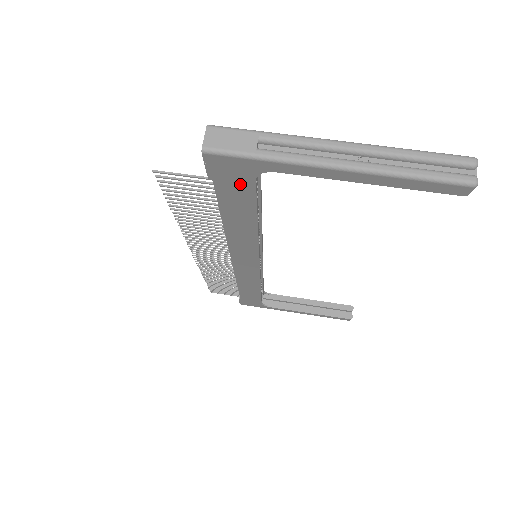
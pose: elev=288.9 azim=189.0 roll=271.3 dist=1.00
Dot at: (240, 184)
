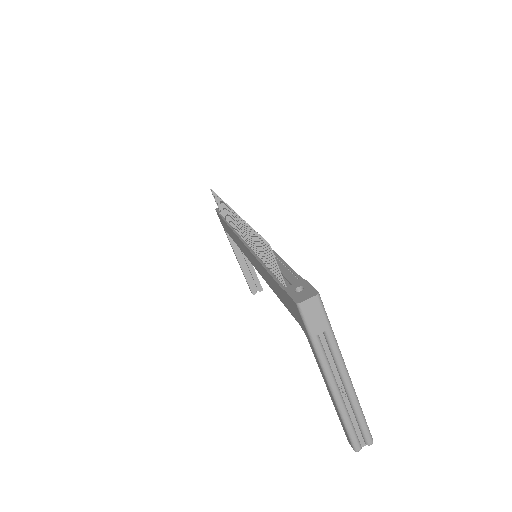
Dot at: (292, 309)
